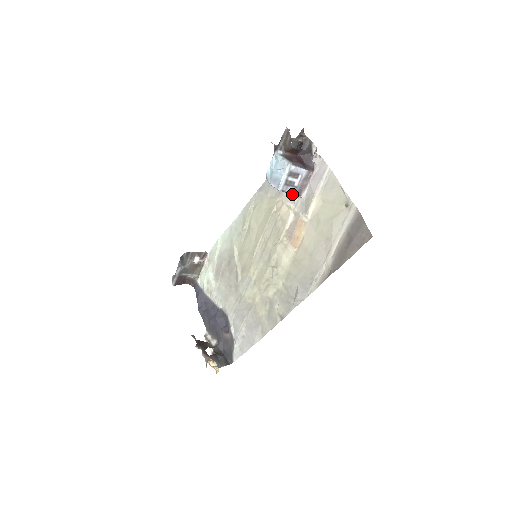
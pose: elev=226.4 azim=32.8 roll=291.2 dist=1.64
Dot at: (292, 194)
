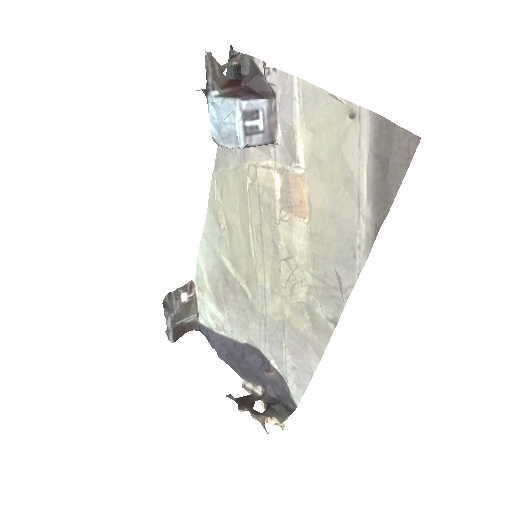
Dot at: (262, 147)
